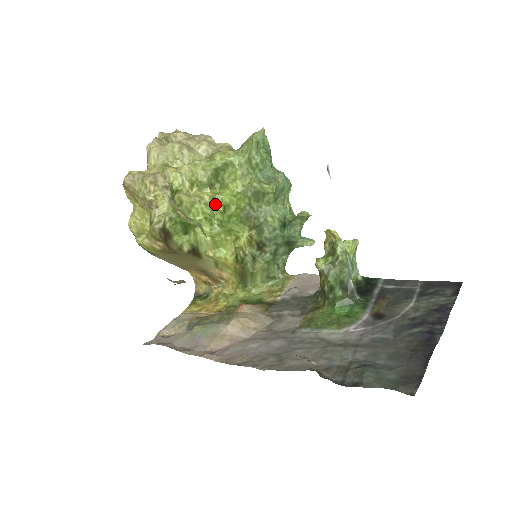
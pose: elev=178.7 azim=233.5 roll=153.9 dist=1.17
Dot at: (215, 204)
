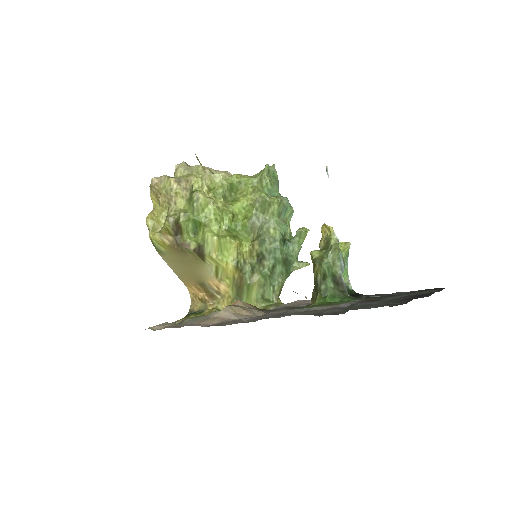
Dot at: (226, 211)
